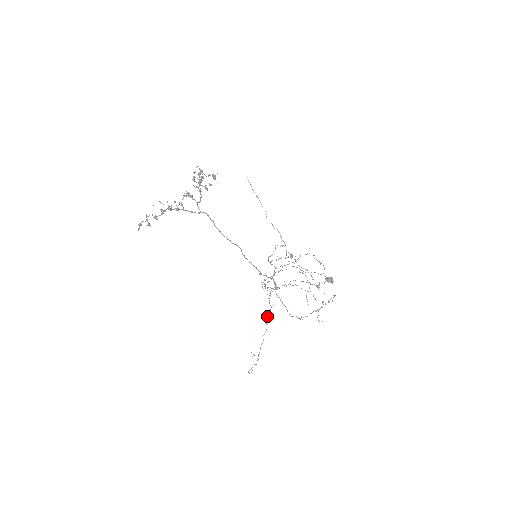
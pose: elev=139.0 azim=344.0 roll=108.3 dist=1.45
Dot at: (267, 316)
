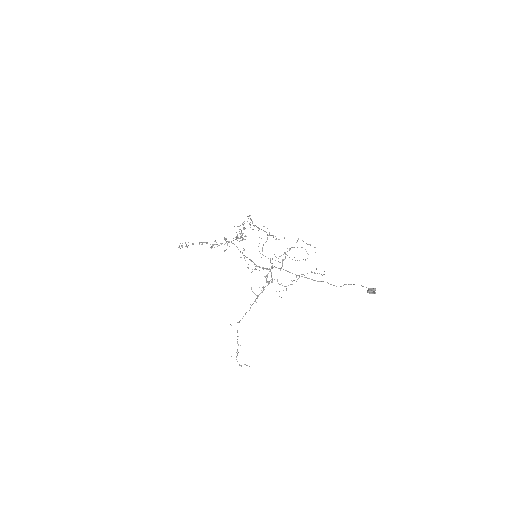
Dot at: (257, 298)
